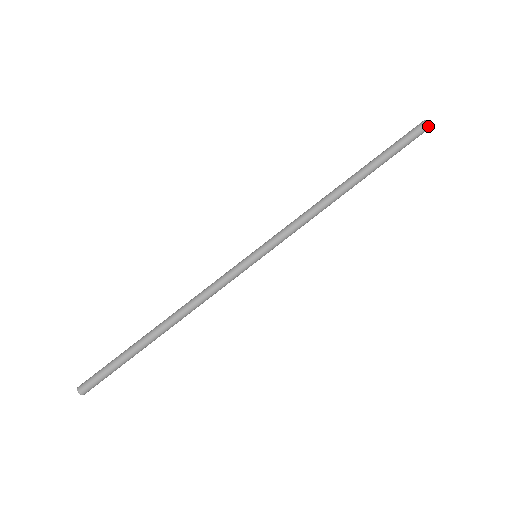
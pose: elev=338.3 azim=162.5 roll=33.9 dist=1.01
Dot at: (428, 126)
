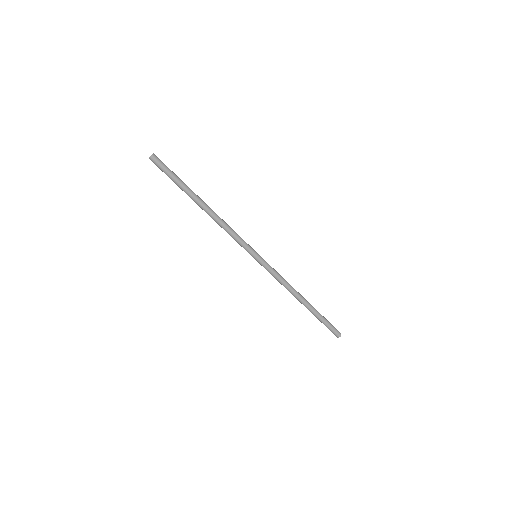
Dot at: (340, 334)
